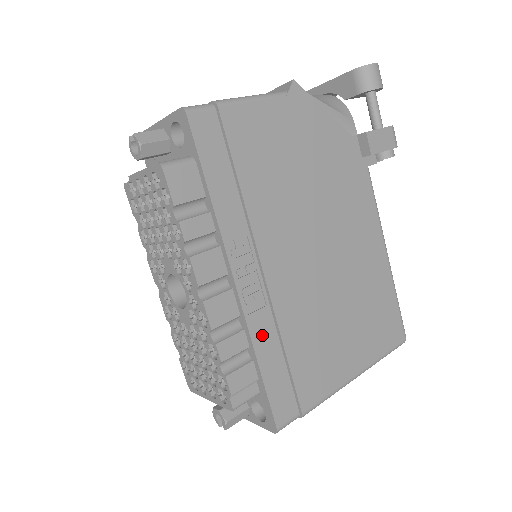
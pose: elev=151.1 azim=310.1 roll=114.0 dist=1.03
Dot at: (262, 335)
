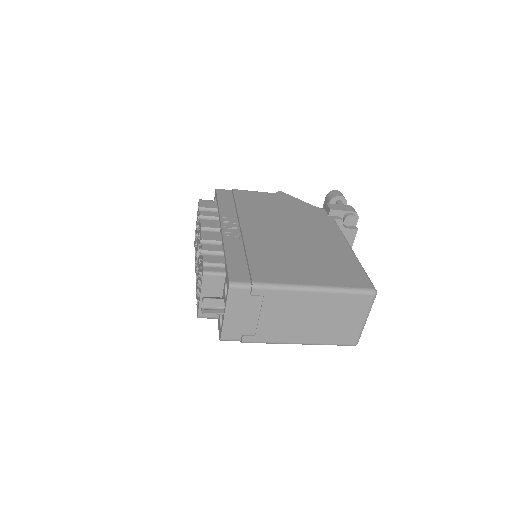
Dot at: (232, 246)
